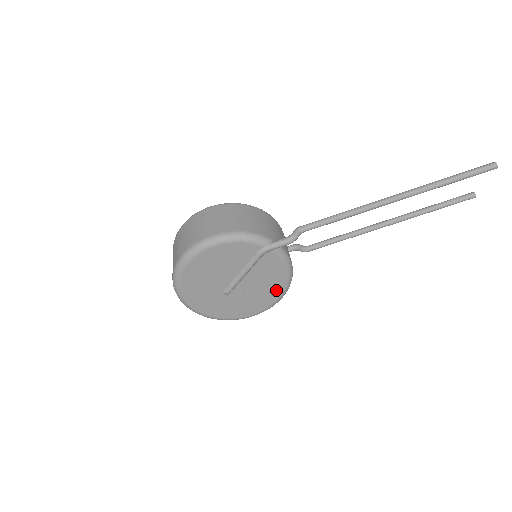
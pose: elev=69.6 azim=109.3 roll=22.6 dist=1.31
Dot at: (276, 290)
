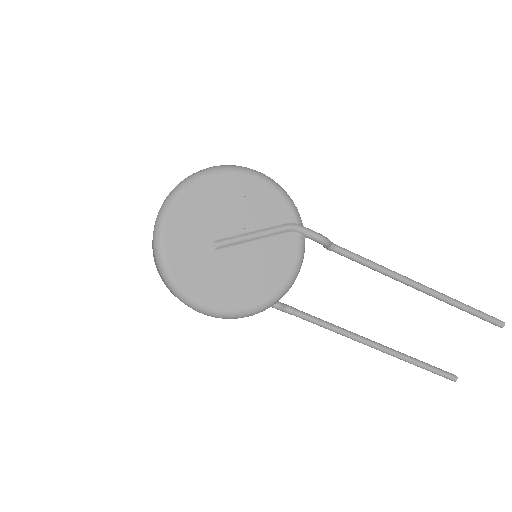
Dot at: (262, 291)
